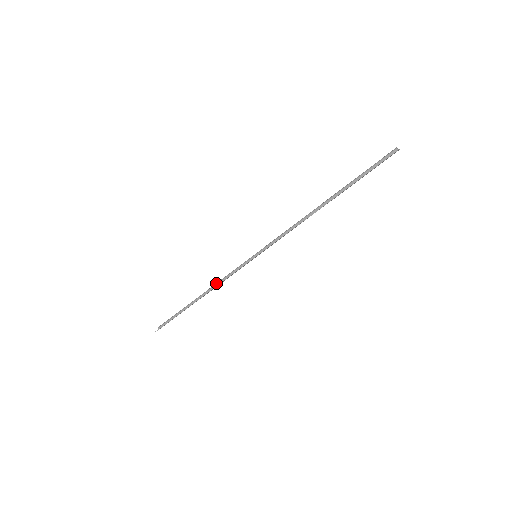
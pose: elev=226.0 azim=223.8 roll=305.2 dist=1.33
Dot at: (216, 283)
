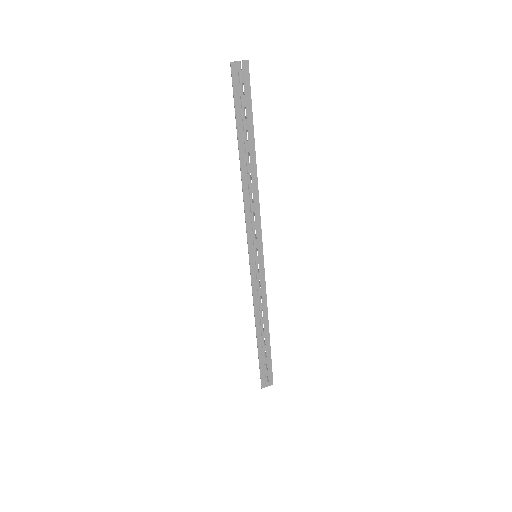
Dot at: (259, 306)
